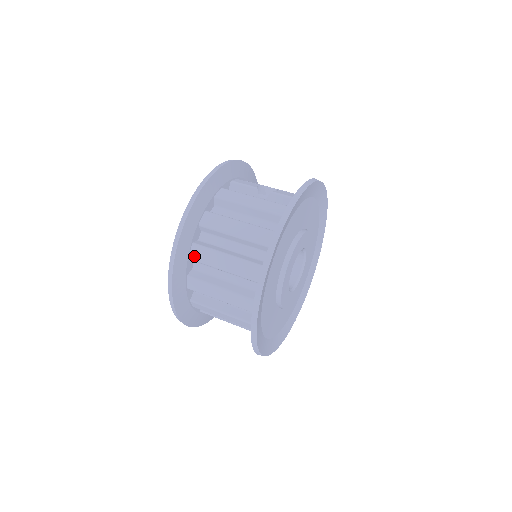
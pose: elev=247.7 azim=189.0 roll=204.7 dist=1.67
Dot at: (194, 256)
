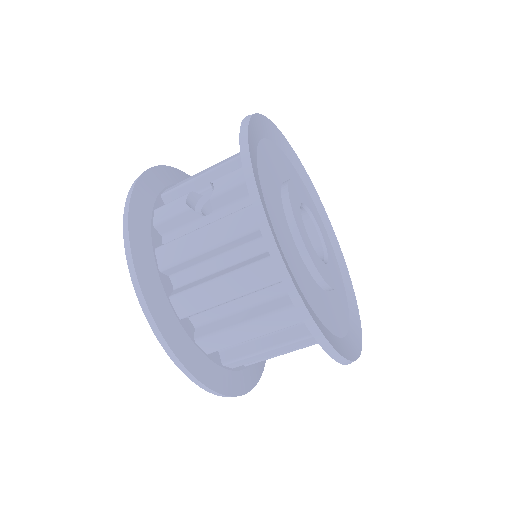
Dot at: (210, 349)
